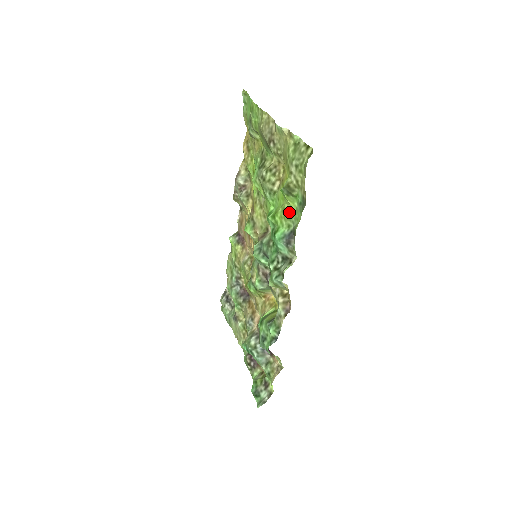
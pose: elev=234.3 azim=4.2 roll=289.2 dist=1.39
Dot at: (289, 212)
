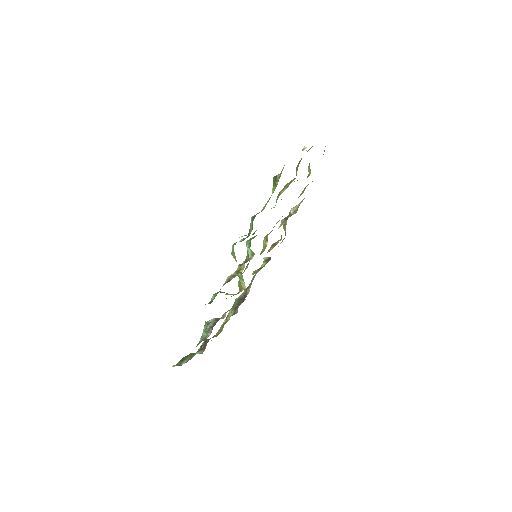
Dot at: (269, 199)
